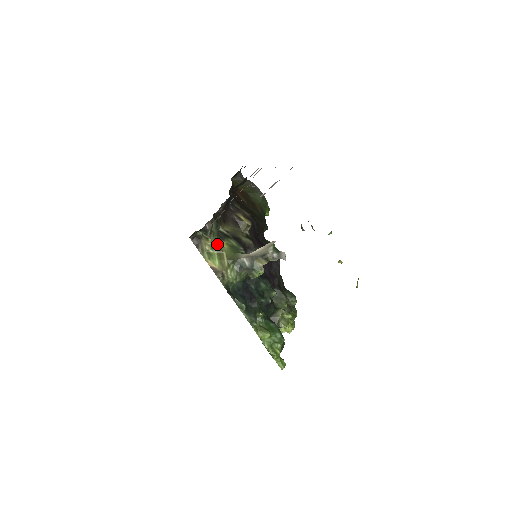
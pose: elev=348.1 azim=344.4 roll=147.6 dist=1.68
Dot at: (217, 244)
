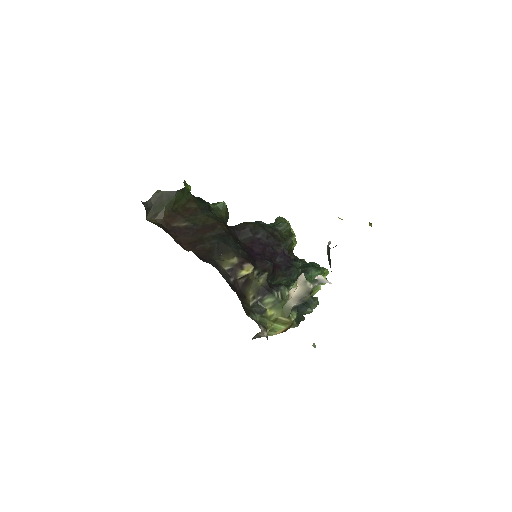
Dot at: (269, 321)
